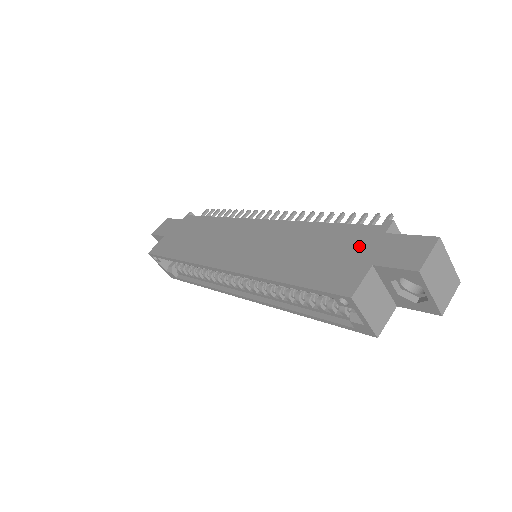
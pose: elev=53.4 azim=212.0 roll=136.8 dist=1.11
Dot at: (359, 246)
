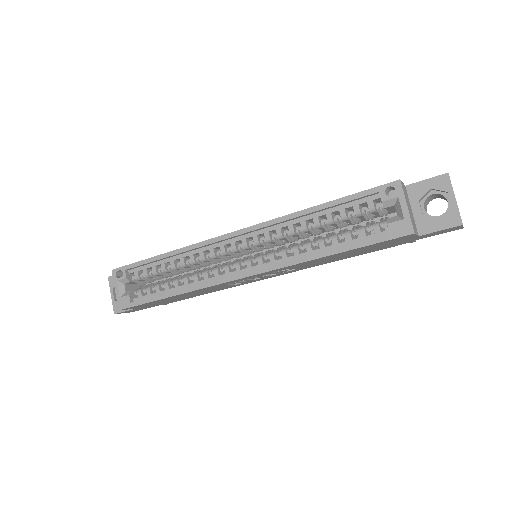
Dot at: occluded
